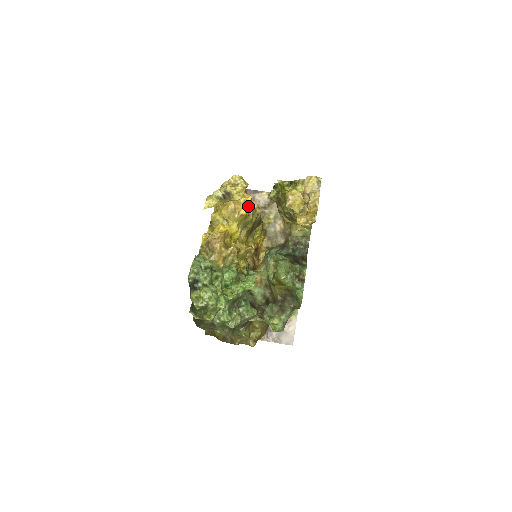
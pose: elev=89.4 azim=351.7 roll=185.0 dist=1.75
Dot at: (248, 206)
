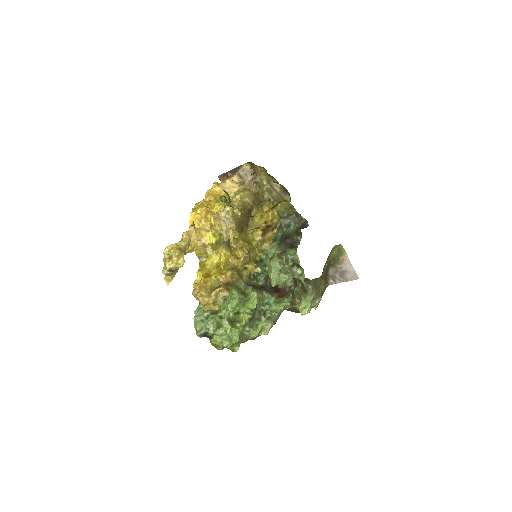
Dot at: (214, 231)
